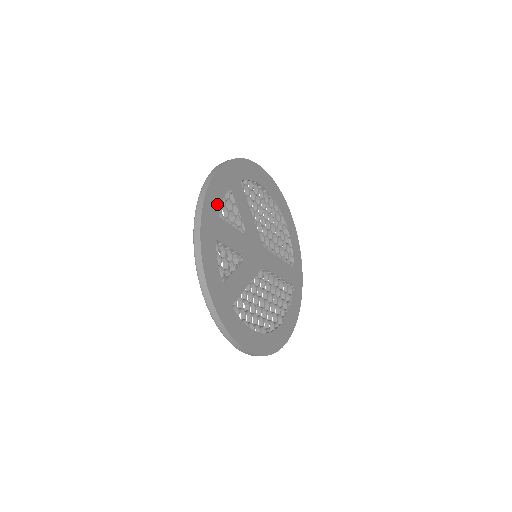
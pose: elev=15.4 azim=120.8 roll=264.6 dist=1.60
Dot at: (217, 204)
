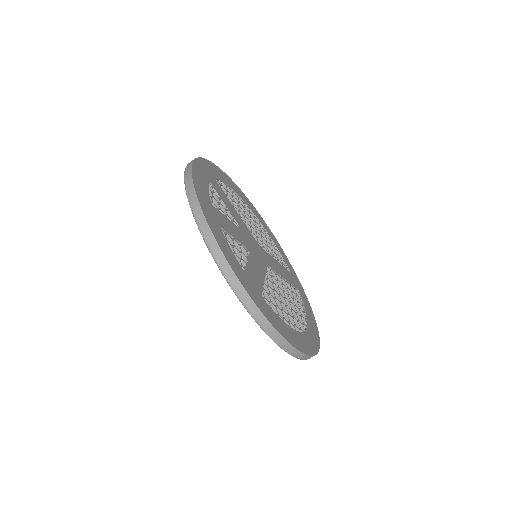
Dot at: (206, 193)
